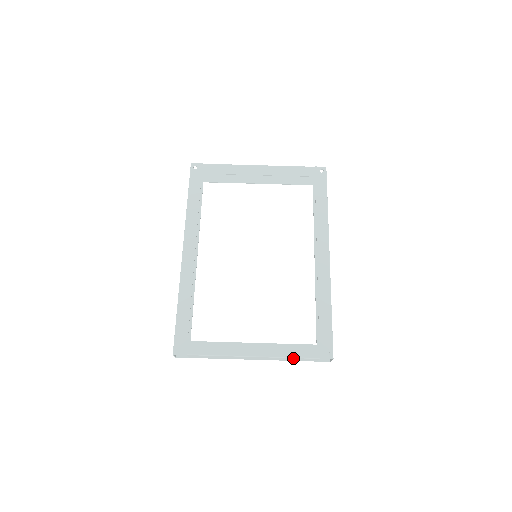
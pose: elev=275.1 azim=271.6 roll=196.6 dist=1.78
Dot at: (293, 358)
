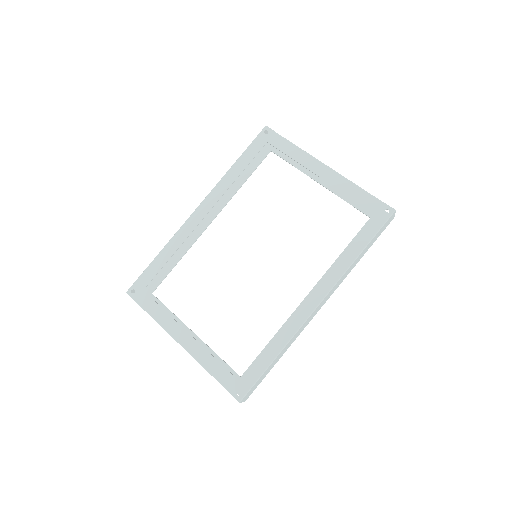
Dot at: (209, 372)
